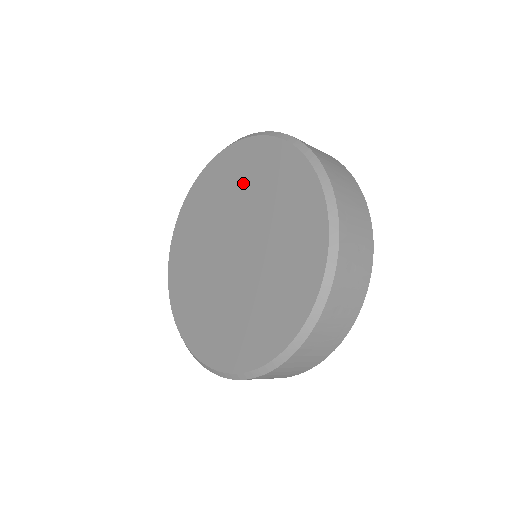
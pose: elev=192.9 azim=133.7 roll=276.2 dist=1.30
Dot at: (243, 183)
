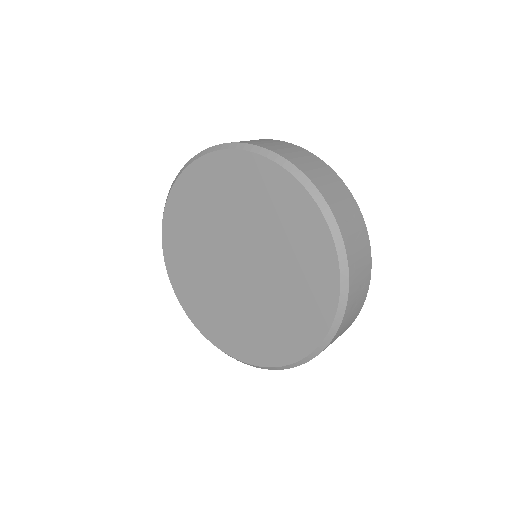
Dot at: (246, 201)
